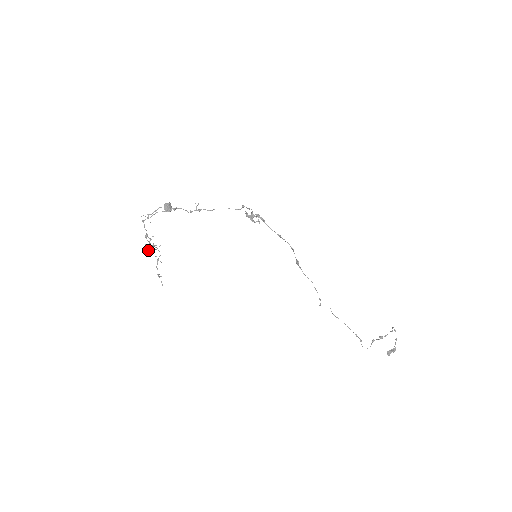
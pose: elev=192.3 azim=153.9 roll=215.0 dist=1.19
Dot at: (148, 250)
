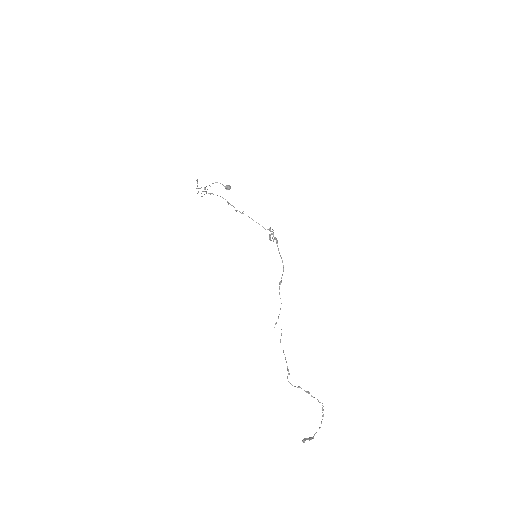
Dot at: occluded
